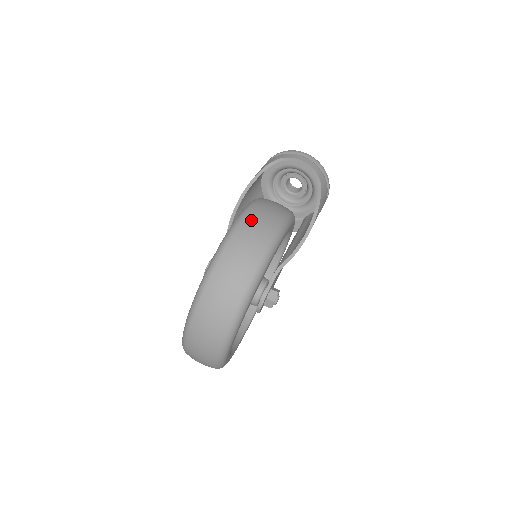
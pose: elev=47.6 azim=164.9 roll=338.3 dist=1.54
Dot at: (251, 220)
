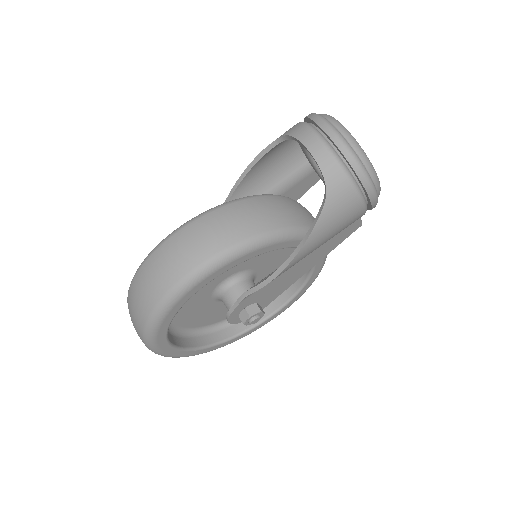
Dot at: (164, 252)
